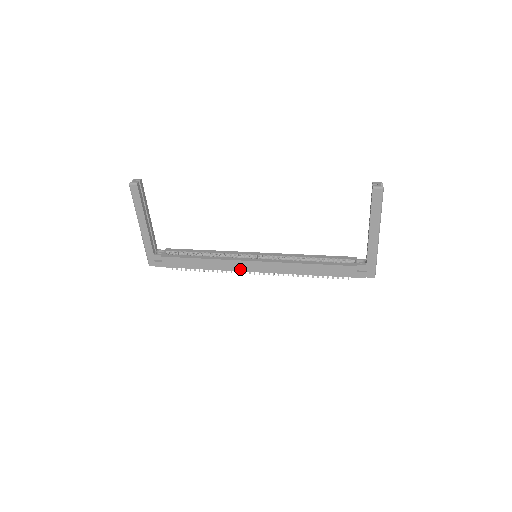
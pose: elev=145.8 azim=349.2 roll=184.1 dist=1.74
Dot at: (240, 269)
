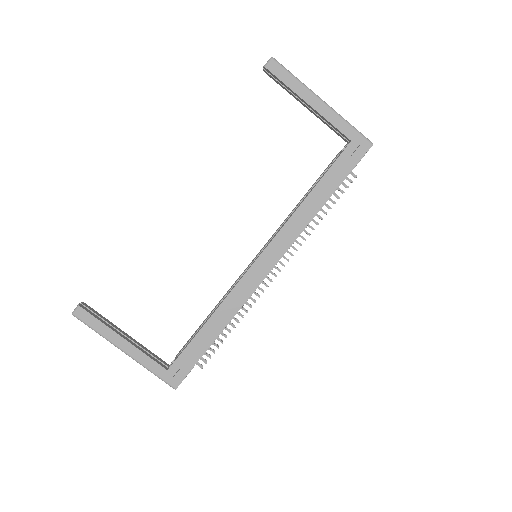
Dot at: (255, 284)
